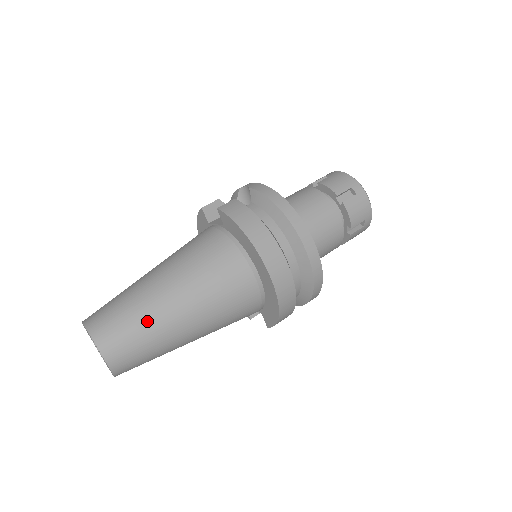
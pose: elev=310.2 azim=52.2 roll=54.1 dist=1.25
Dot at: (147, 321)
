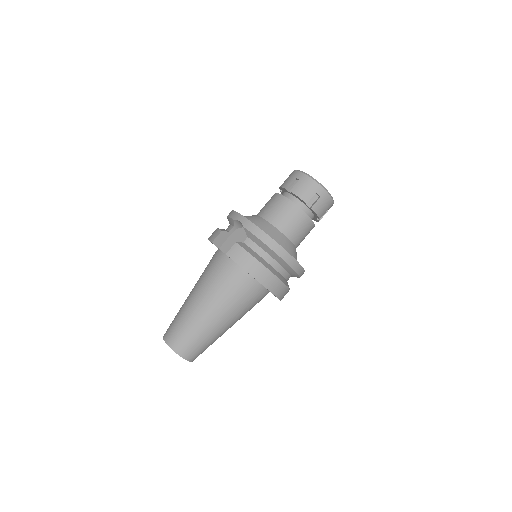
Dot at: (204, 335)
